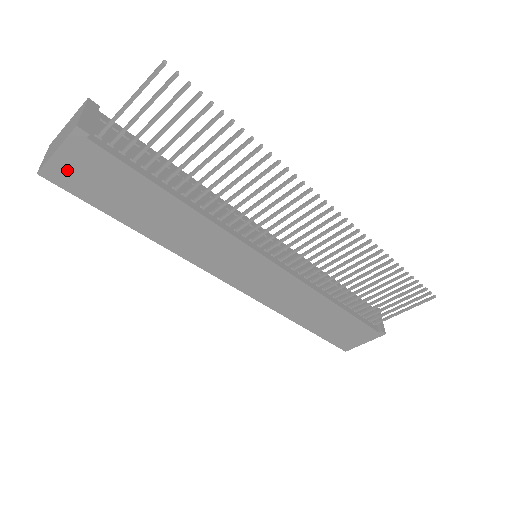
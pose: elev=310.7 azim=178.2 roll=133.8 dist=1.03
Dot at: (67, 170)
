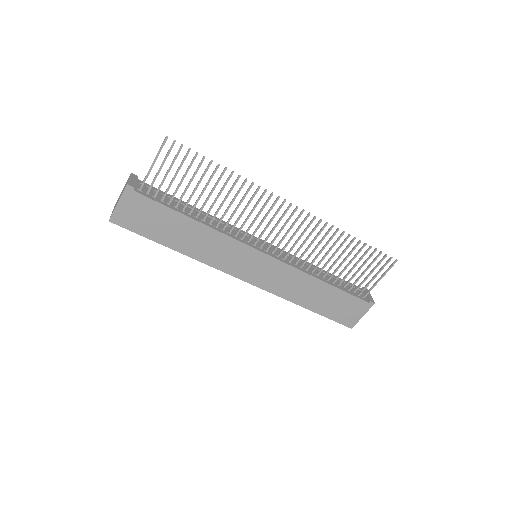
Dot at: (125, 214)
